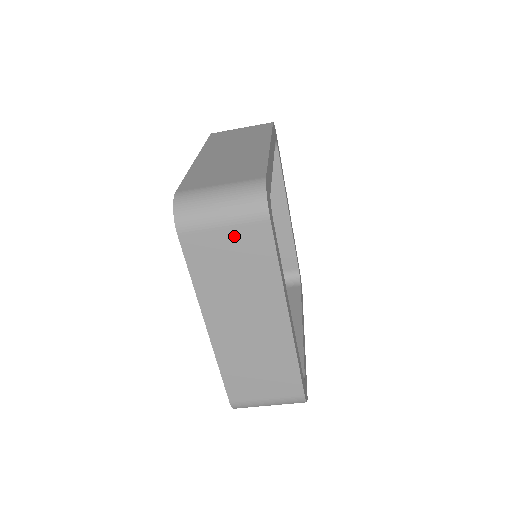
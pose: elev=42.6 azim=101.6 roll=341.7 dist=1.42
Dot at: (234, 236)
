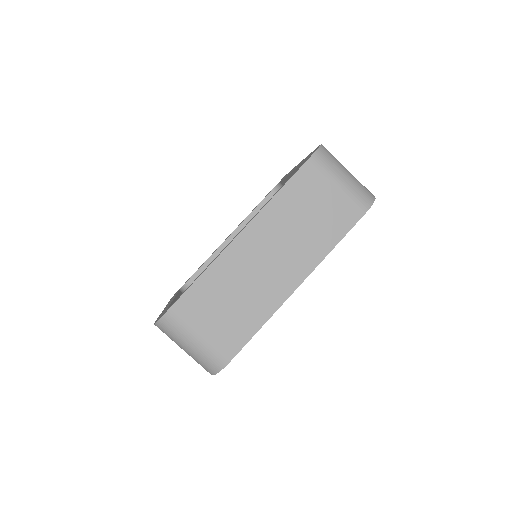
Dot at: (336, 198)
